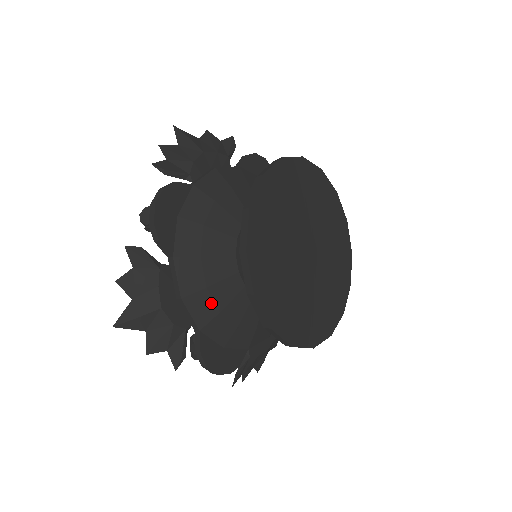
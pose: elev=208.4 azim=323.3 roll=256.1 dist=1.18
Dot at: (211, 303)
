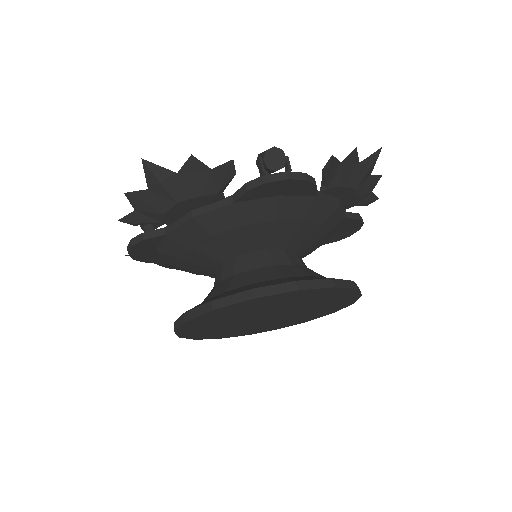
Dot at: occluded
